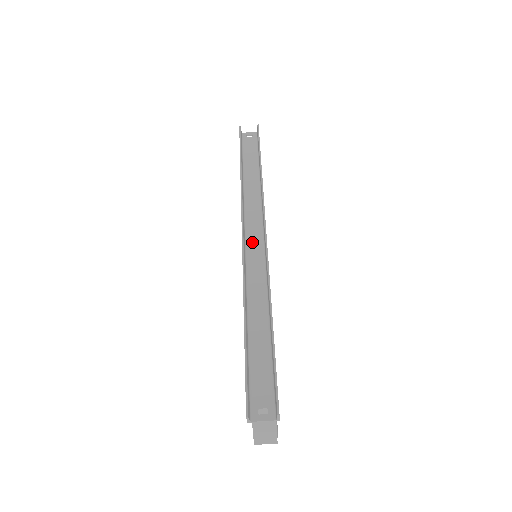
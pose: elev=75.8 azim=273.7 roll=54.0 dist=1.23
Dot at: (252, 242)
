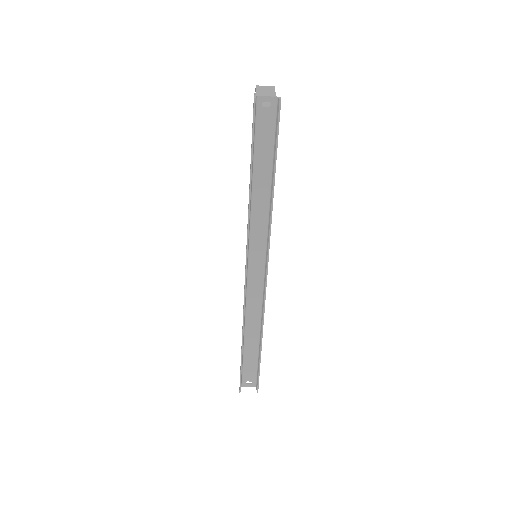
Dot at: (254, 271)
